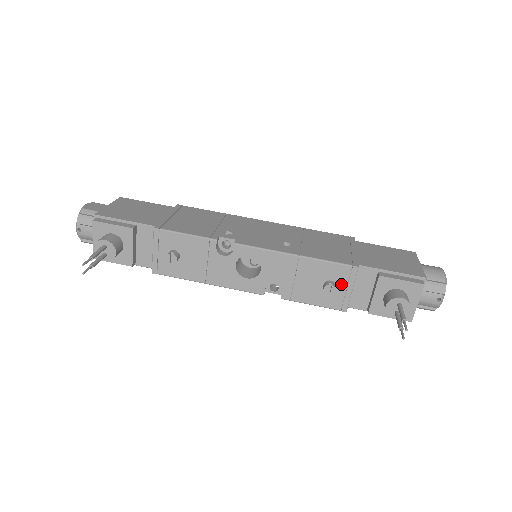
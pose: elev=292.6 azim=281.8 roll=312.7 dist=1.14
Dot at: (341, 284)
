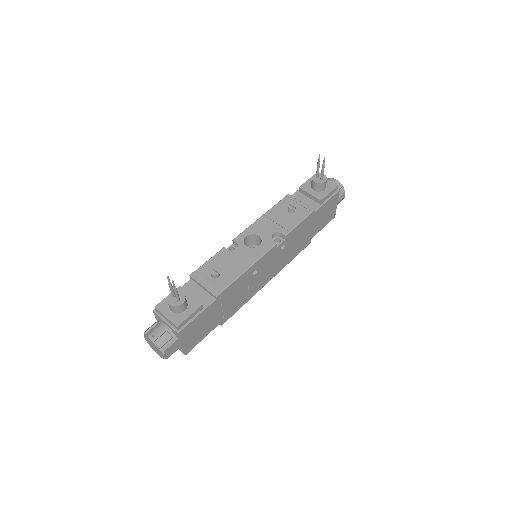
Dot at: occluded
